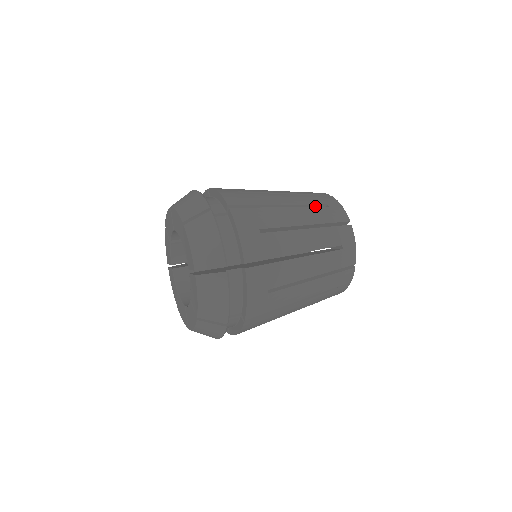
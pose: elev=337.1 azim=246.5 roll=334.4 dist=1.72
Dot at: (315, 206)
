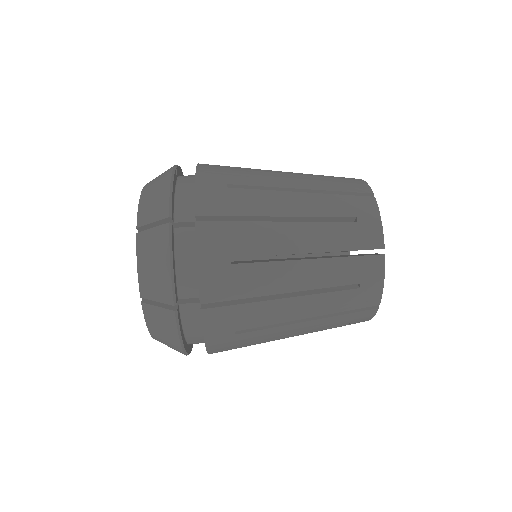
Dot at: (340, 284)
